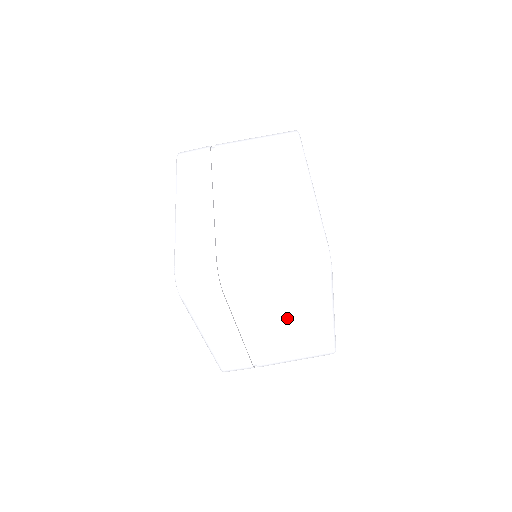
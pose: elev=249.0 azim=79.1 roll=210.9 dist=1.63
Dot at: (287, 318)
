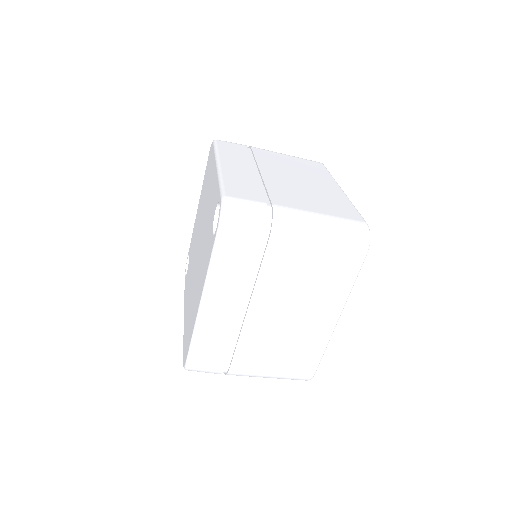
Dot at: occluded
